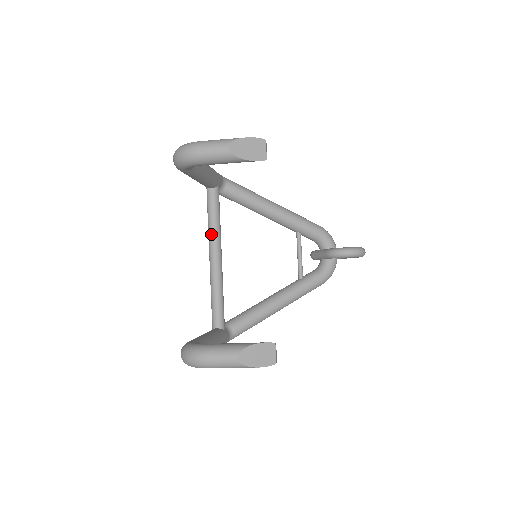
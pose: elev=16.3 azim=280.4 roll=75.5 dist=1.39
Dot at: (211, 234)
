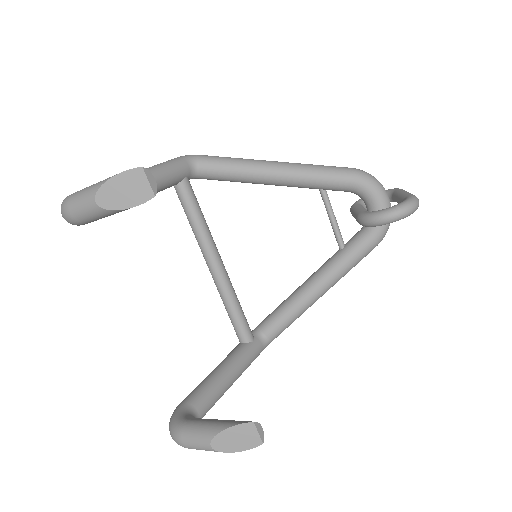
Dot at: (197, 240)
